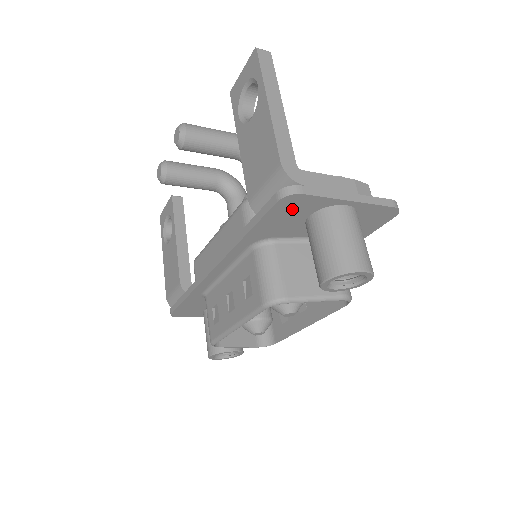
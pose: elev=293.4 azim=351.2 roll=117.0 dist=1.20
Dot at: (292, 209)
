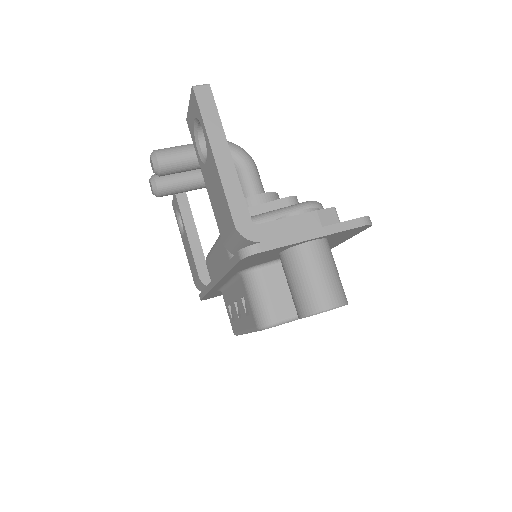
Dot at: (259, 257)
